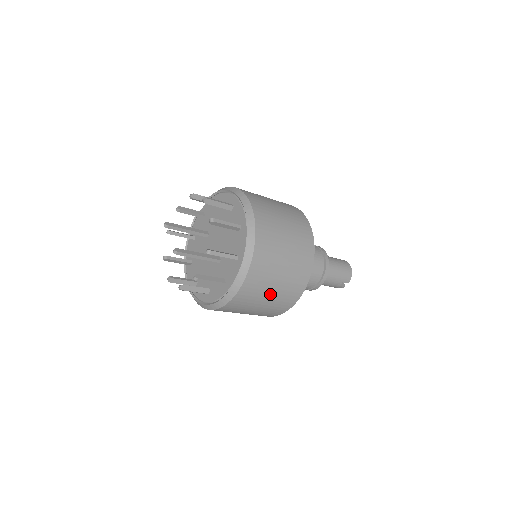
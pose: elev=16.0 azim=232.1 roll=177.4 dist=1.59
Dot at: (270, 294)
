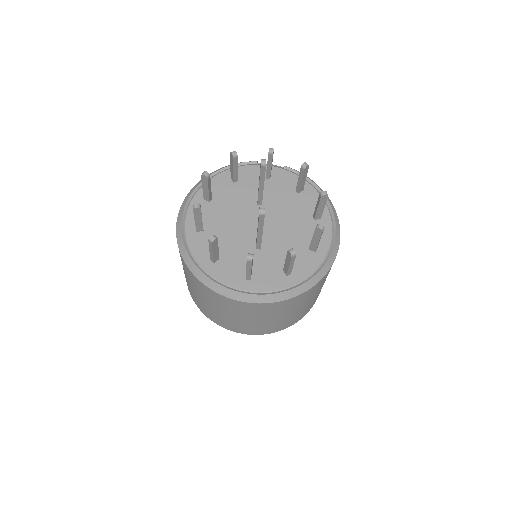
Dot at: (258, 320)
